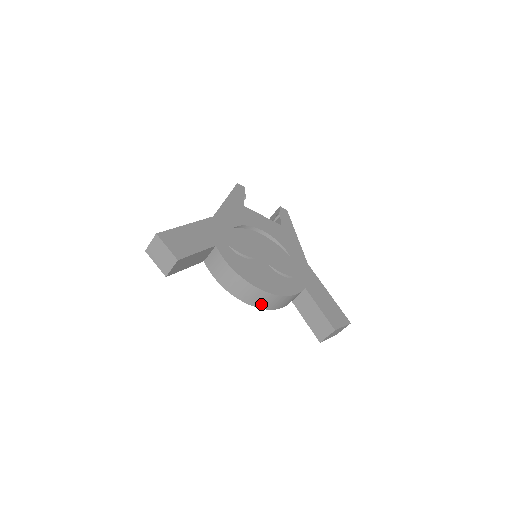
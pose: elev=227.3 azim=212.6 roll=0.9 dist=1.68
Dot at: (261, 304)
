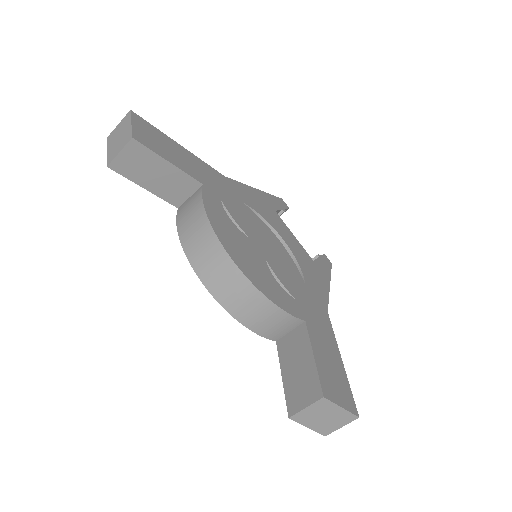
Dot at: (221, 292)
